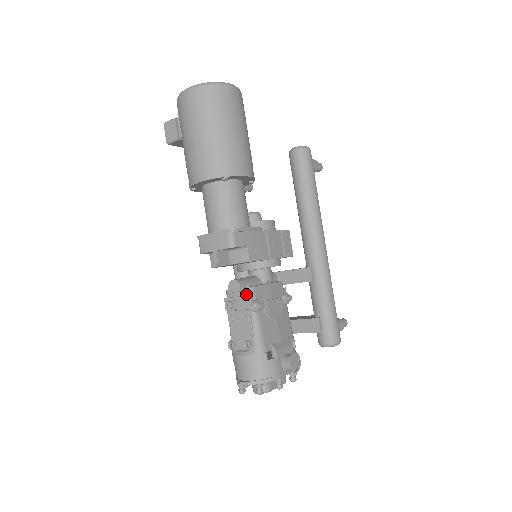
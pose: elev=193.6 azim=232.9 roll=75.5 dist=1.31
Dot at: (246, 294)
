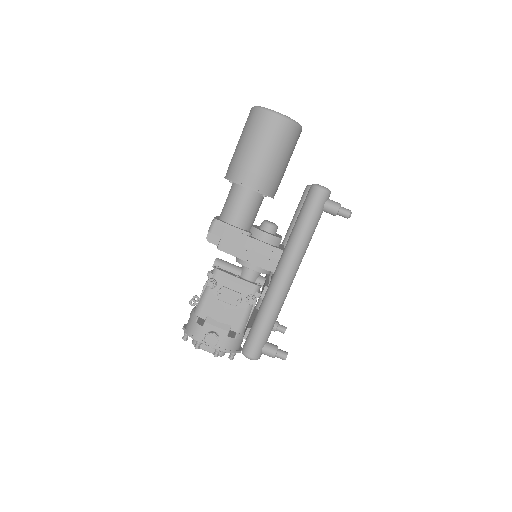
Dot at: (212, 271)
